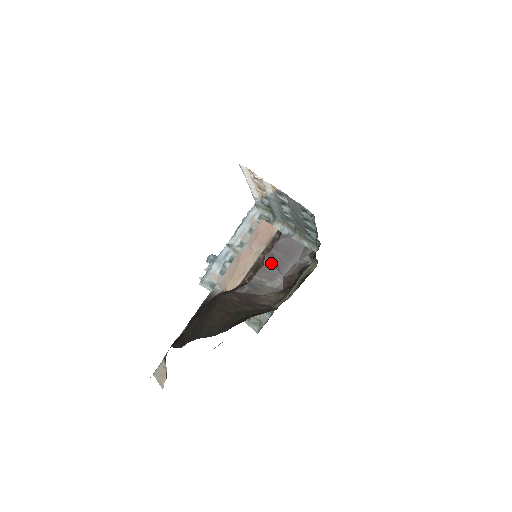
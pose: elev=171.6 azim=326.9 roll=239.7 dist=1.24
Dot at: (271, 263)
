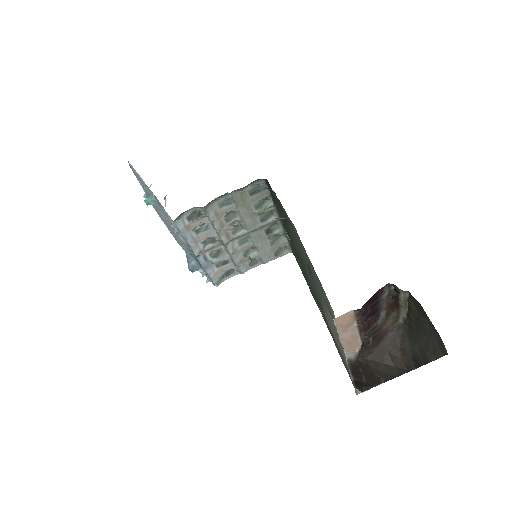
Dot at: (369, 318)
